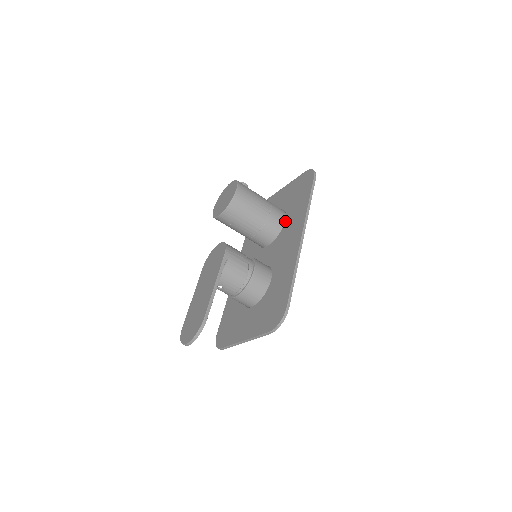
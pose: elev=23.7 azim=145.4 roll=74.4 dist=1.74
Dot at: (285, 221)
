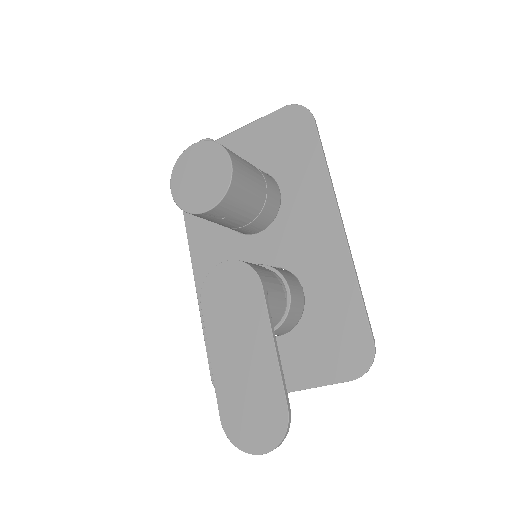
Dot at: (281, 193)
